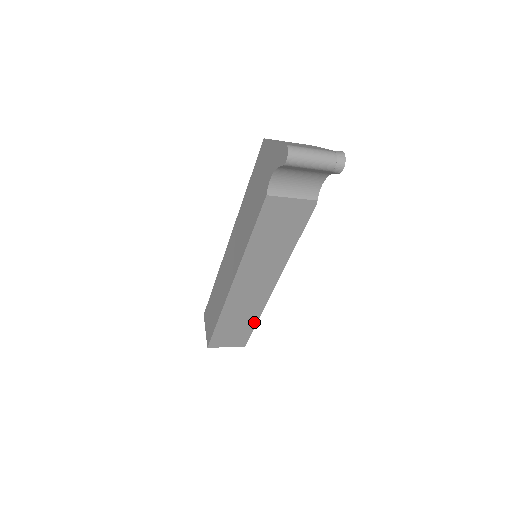
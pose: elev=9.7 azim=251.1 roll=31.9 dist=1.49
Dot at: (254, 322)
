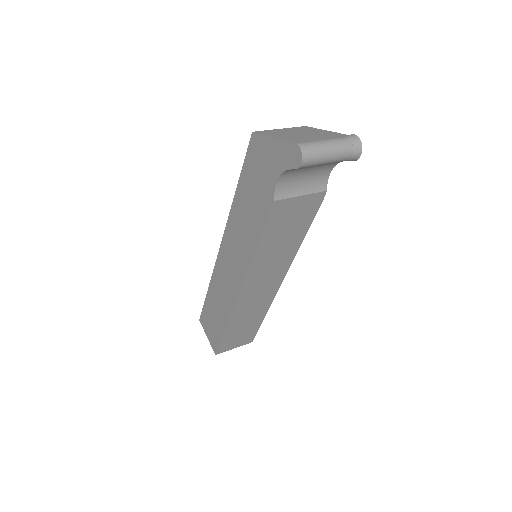
Dot at: (261, 319)
